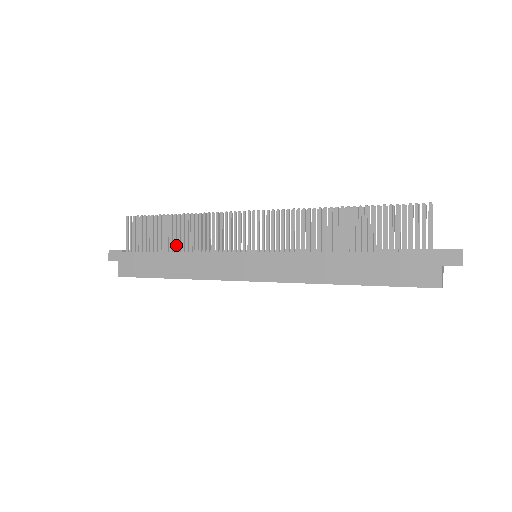
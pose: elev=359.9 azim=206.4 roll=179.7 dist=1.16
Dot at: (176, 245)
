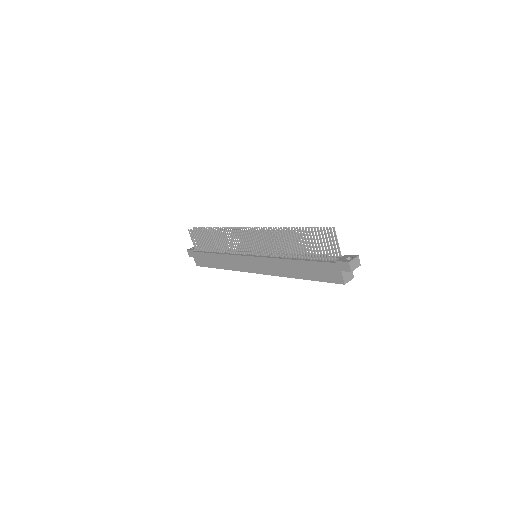
Dot at: (216, 248)
